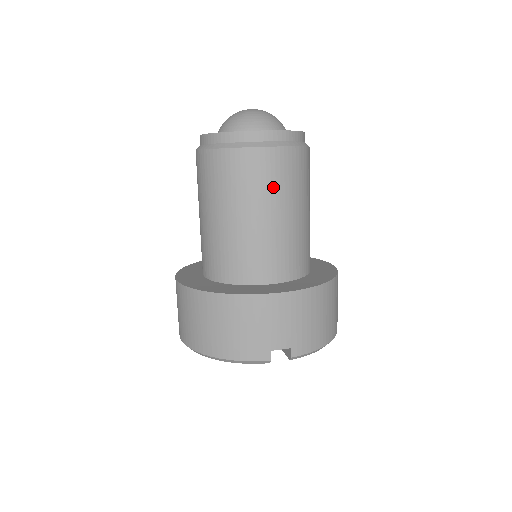
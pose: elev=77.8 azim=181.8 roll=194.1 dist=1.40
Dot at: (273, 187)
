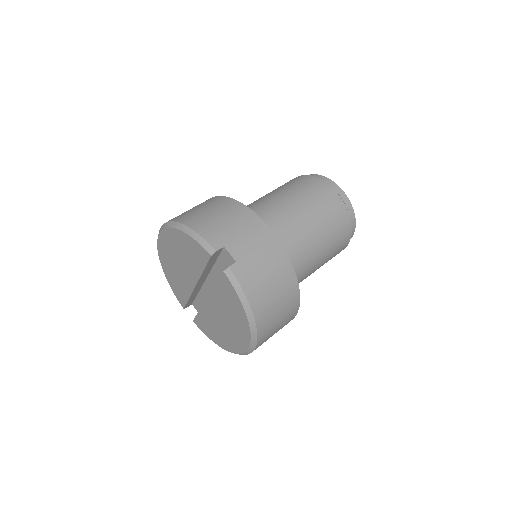
Dot at: (319, 207)
